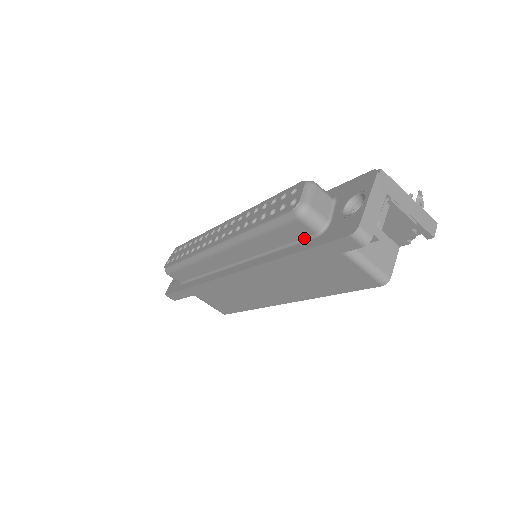
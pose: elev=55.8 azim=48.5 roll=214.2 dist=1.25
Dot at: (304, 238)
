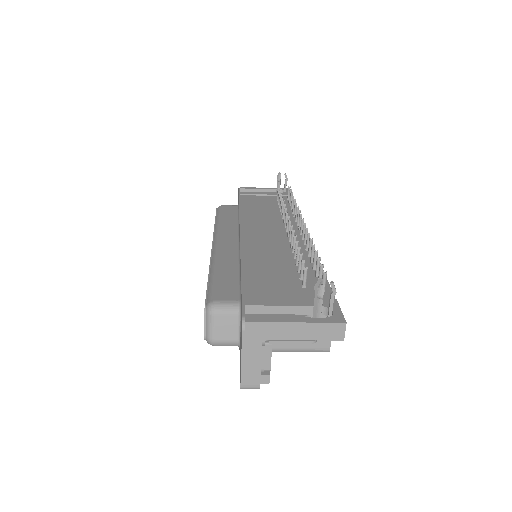
Dot at: occluded
